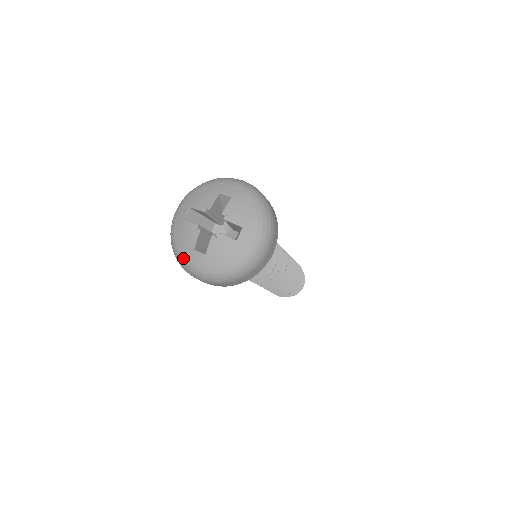
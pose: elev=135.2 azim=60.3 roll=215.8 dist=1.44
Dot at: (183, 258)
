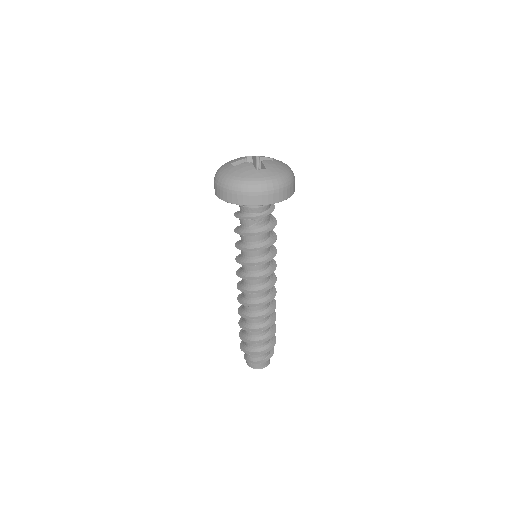
Dot at: (251, 179)
